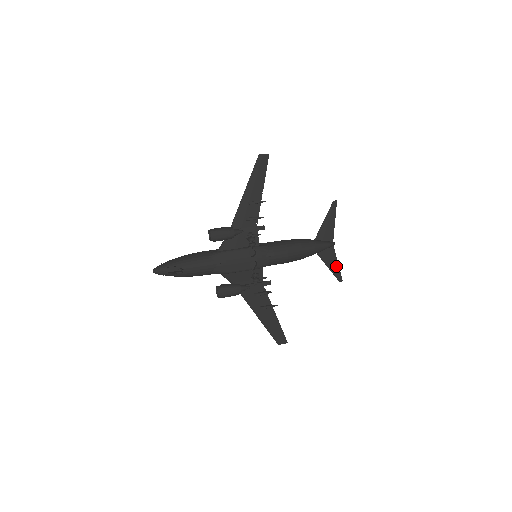
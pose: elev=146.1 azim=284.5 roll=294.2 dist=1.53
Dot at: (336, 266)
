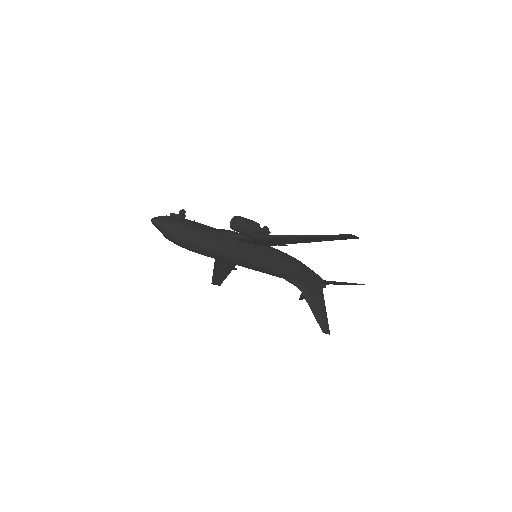
Dot at: (346, 284)
